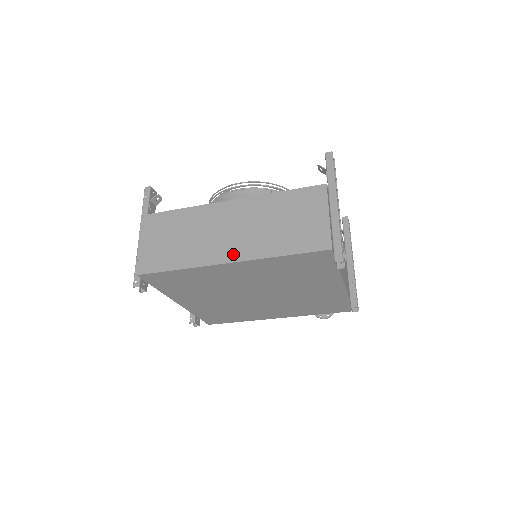
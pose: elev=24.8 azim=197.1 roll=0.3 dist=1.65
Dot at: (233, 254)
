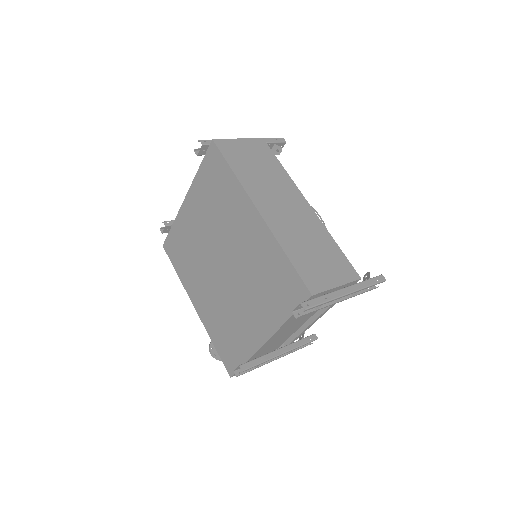
Dot at: (267, 213)
